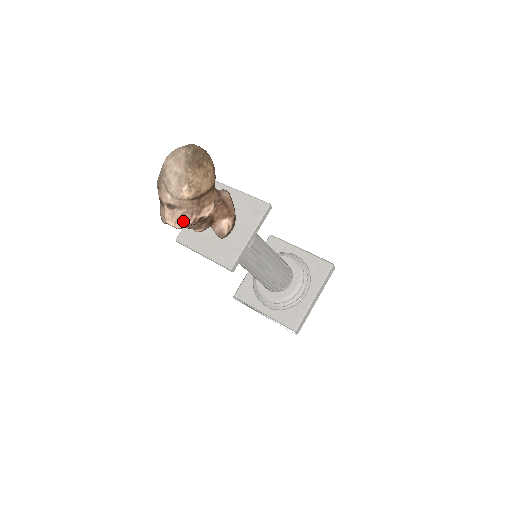
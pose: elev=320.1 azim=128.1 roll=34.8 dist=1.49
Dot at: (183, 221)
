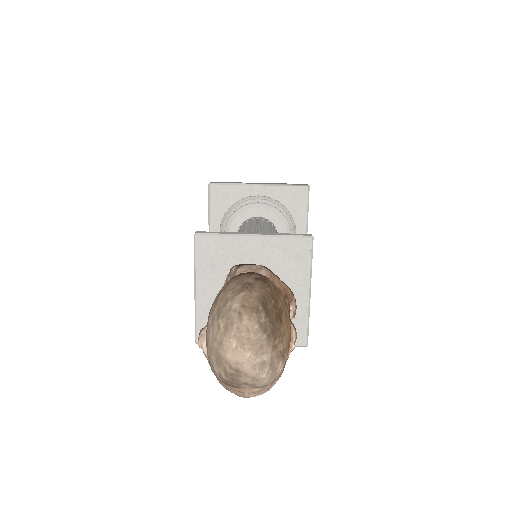
Dot at: (274, 383)
